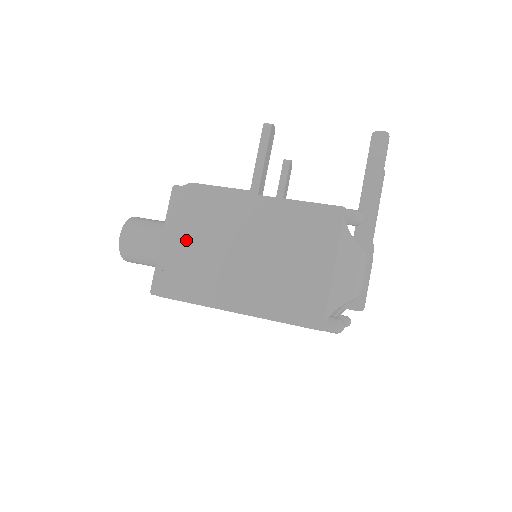
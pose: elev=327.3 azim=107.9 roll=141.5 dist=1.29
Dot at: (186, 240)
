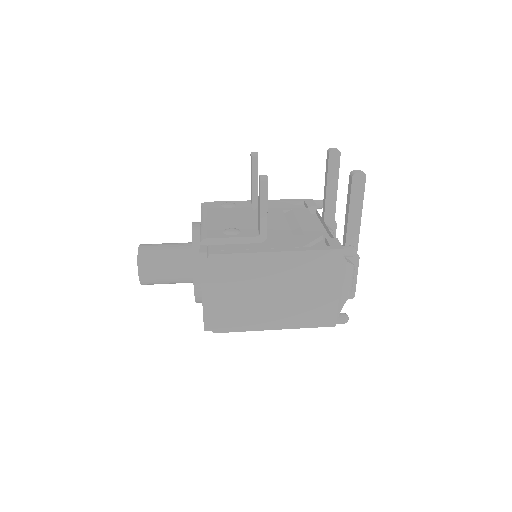
Dot at: (224, 293)
